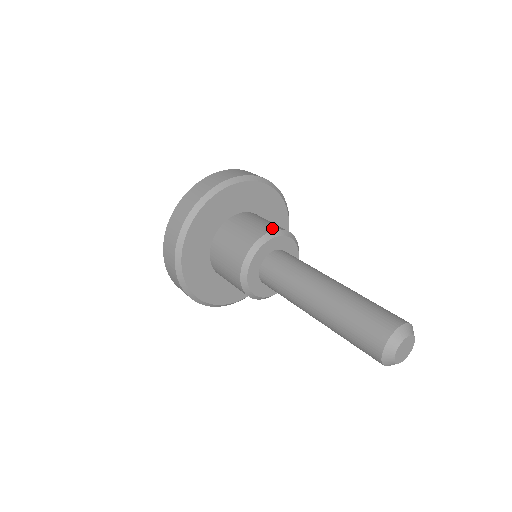
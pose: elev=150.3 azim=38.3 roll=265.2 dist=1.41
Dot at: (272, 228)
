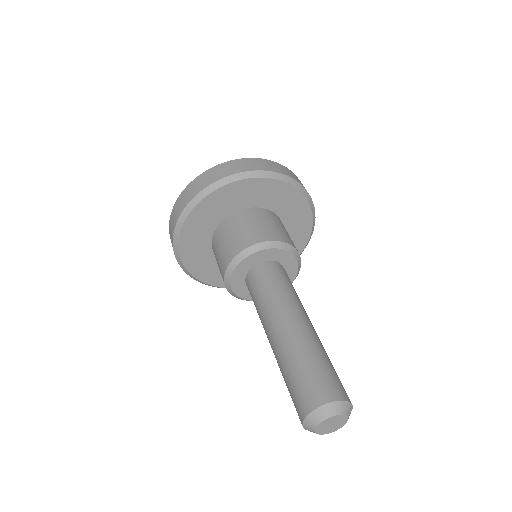
Dot at: (285, 239)
